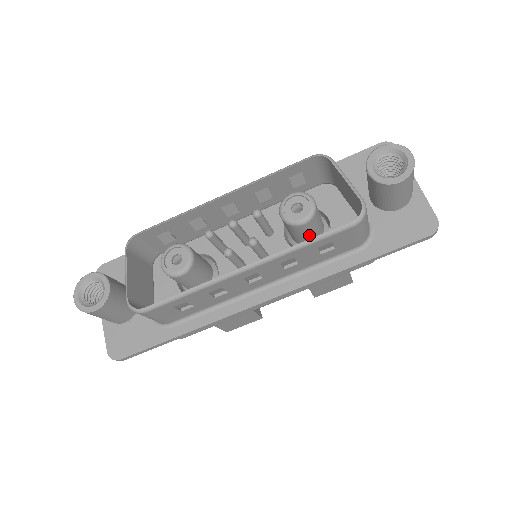
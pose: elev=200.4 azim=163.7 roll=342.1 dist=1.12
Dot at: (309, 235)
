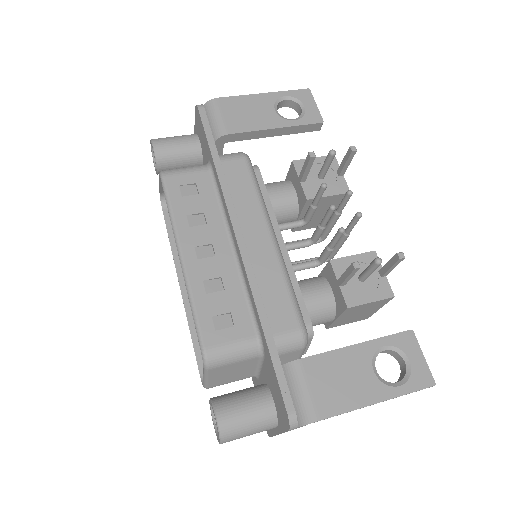
Dot at: occluded
